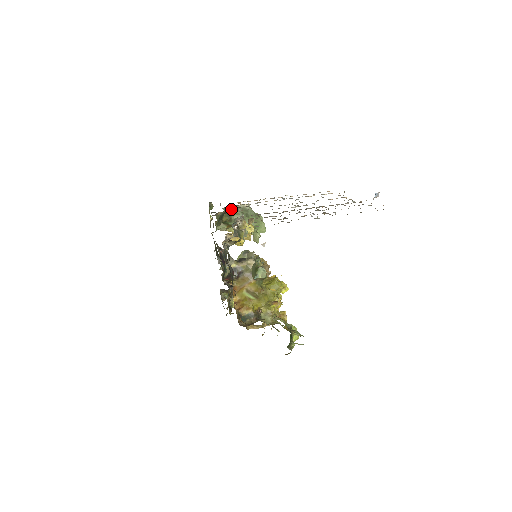
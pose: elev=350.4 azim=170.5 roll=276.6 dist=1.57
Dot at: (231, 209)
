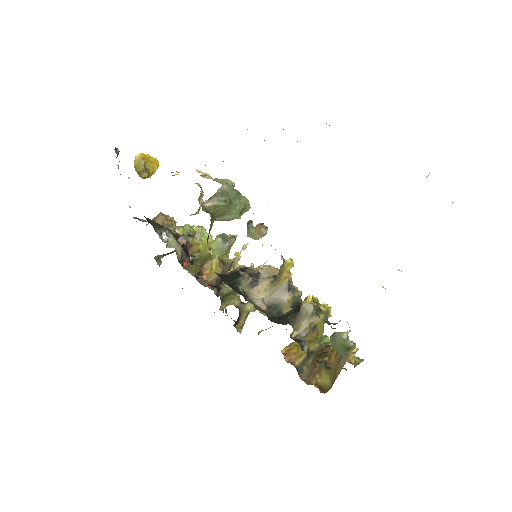
Dot at: (210, 203)
